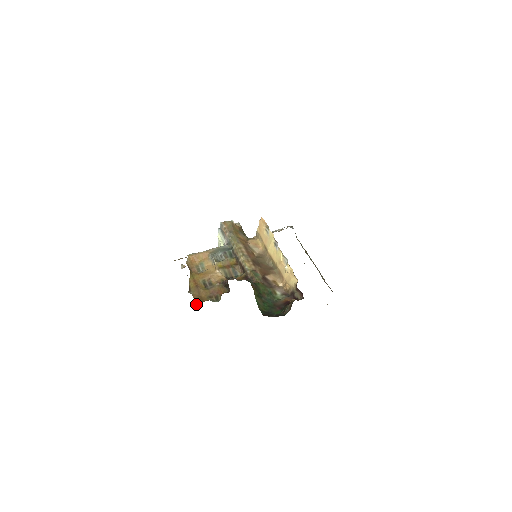
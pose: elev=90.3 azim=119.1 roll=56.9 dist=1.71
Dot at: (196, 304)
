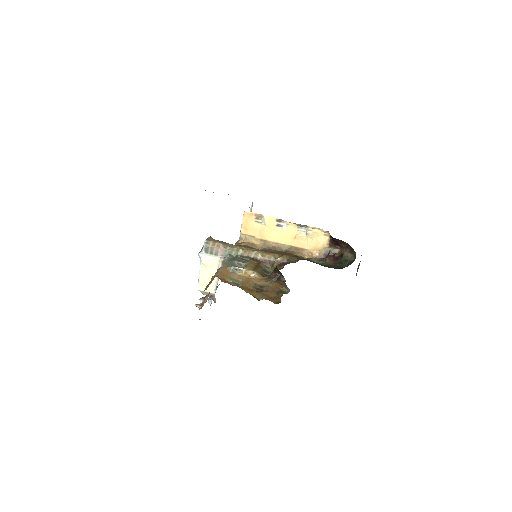
Dot at: occluded
